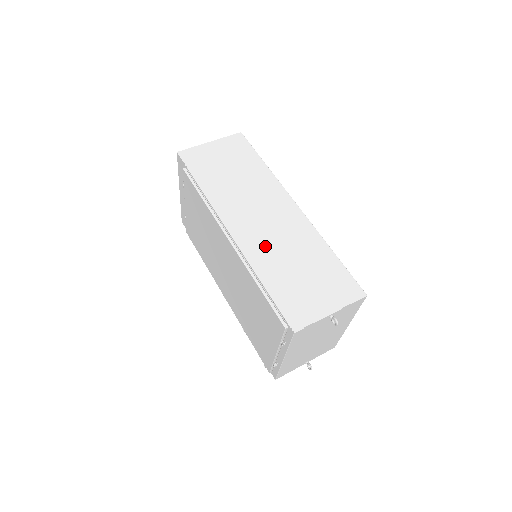
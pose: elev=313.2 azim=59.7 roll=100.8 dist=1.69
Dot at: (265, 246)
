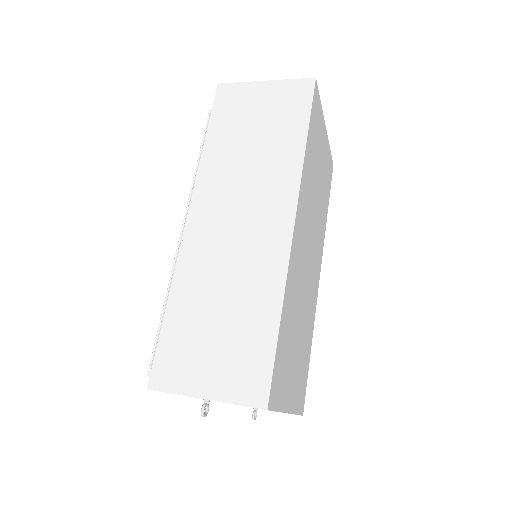
Dot at: (207, 260)
